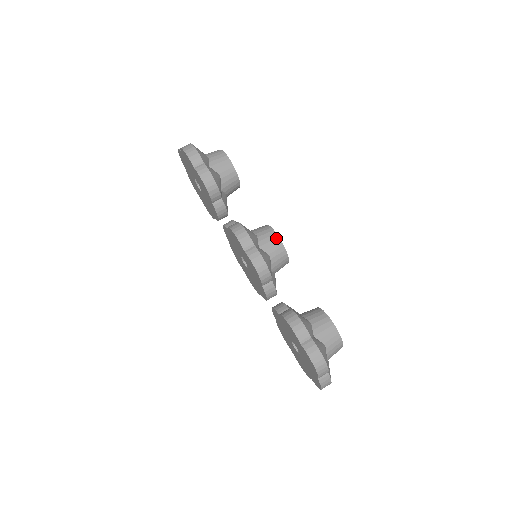
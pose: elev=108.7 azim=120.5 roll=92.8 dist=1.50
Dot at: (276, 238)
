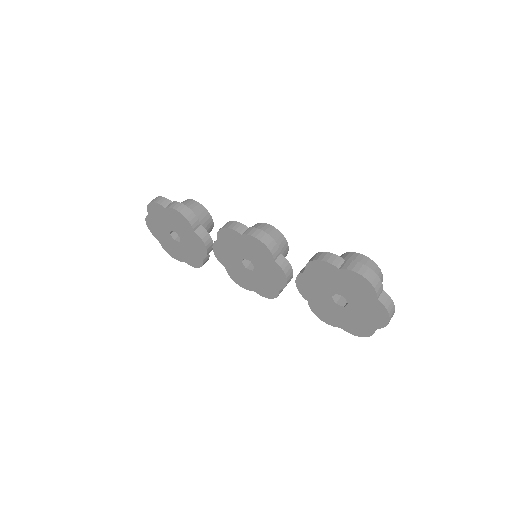
Dot at: (265, 225)
